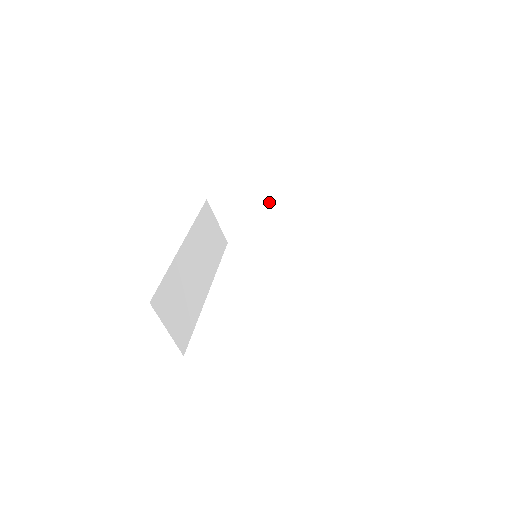
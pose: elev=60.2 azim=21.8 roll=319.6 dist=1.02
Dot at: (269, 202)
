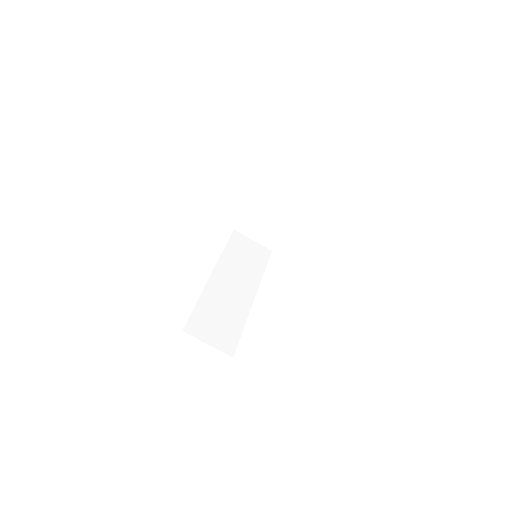
Dot at: (272, 204)
